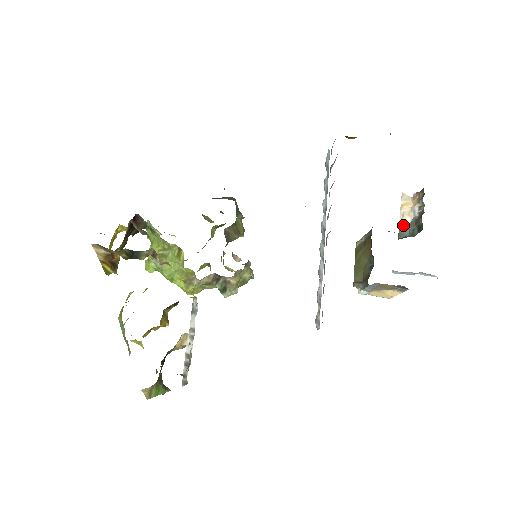
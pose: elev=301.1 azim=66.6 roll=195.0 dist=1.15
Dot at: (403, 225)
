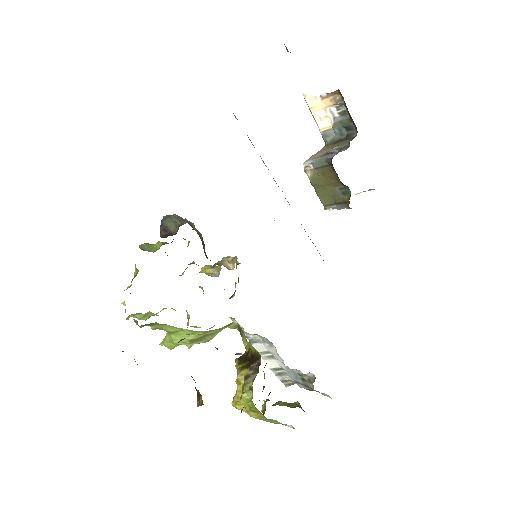
Dot at: (324, 127)
